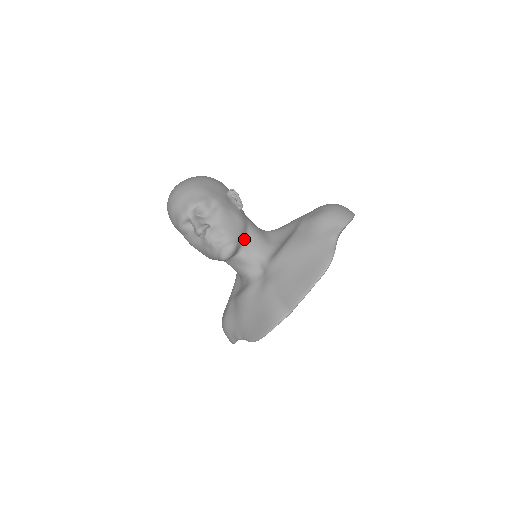
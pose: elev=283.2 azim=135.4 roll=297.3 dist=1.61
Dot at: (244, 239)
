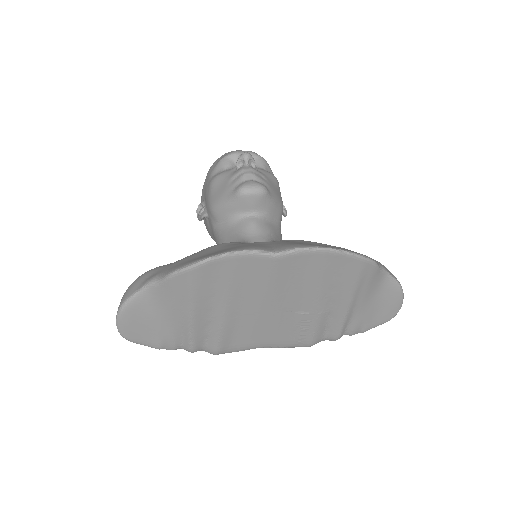
Dot at: (270, 215)
